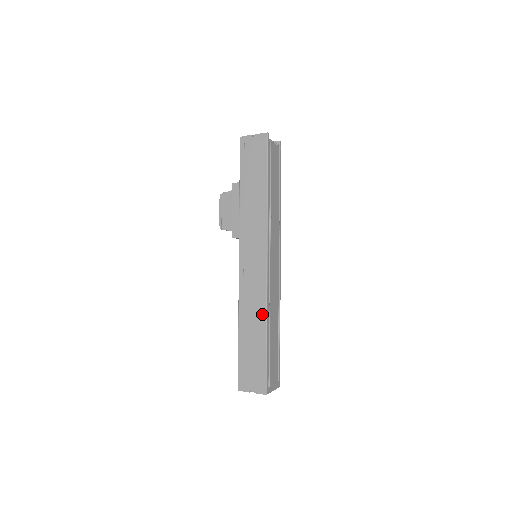
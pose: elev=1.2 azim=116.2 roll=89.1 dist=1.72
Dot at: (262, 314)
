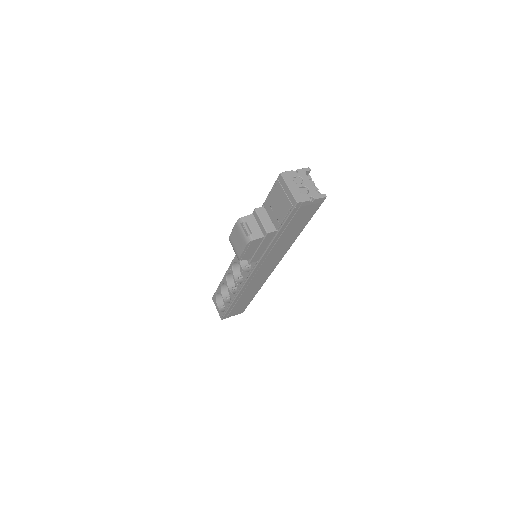
Dot at: (258, 289)
